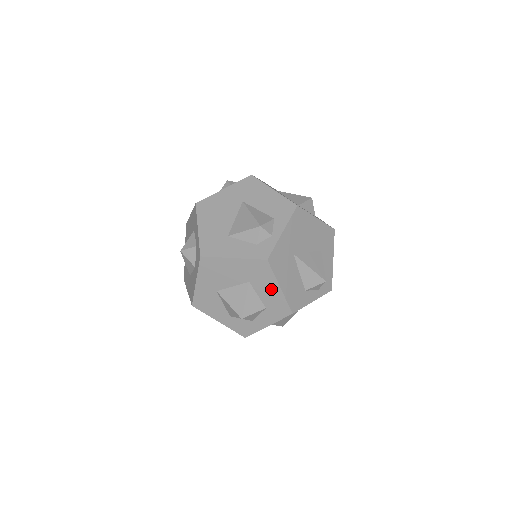
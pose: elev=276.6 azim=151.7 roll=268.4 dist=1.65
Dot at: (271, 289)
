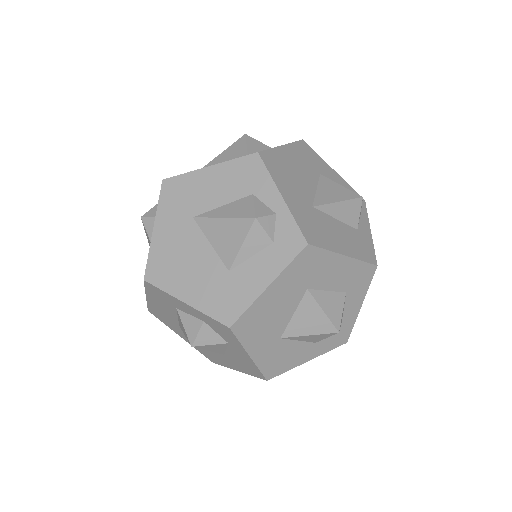
Dot at: (336, 269)
